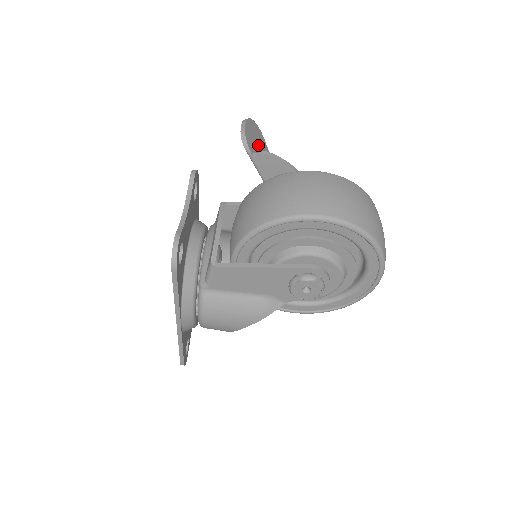
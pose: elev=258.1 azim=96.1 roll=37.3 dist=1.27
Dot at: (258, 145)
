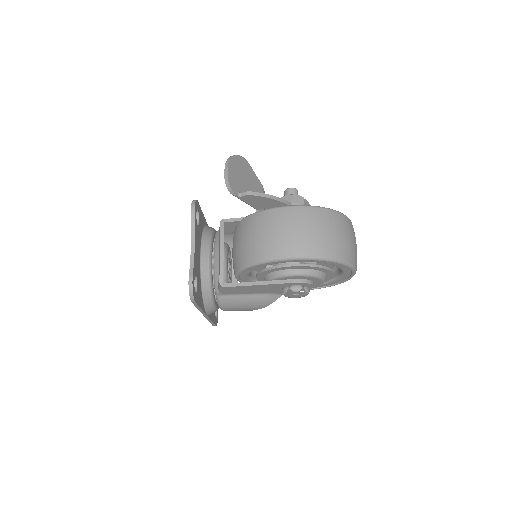
Dot at: (242, 177)
